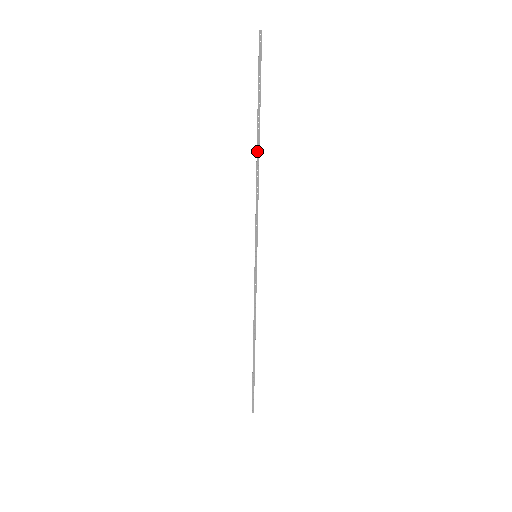
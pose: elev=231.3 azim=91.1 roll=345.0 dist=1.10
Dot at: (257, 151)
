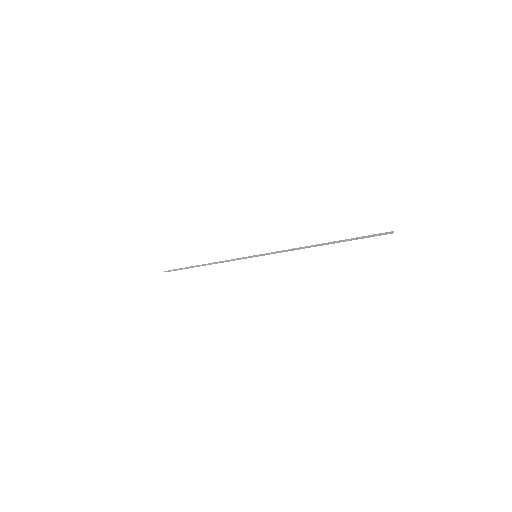
Dot at: (319, 245)
